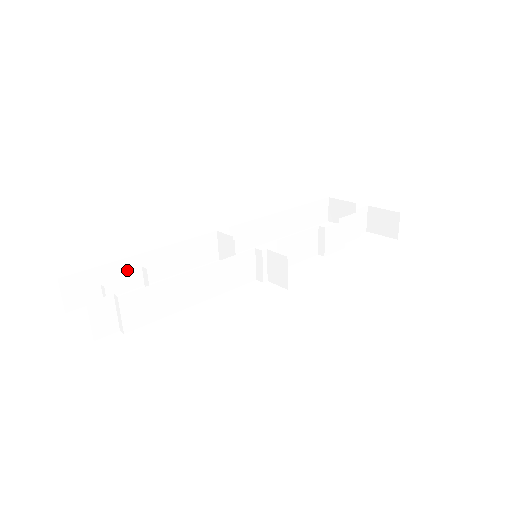
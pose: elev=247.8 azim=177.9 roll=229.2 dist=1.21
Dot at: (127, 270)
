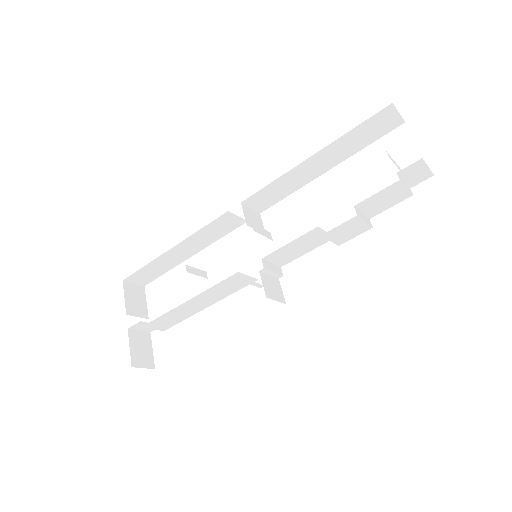
Dot at: (166, 260)
